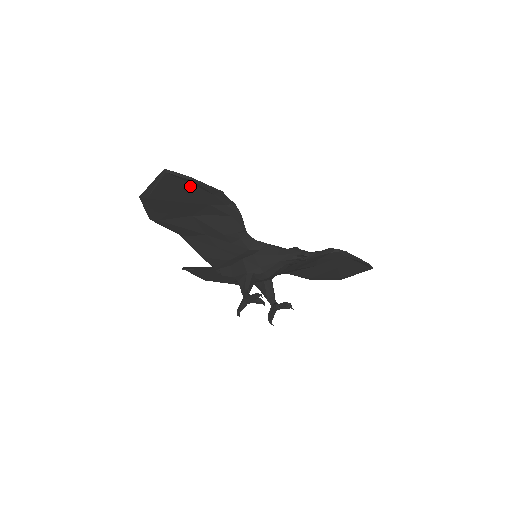
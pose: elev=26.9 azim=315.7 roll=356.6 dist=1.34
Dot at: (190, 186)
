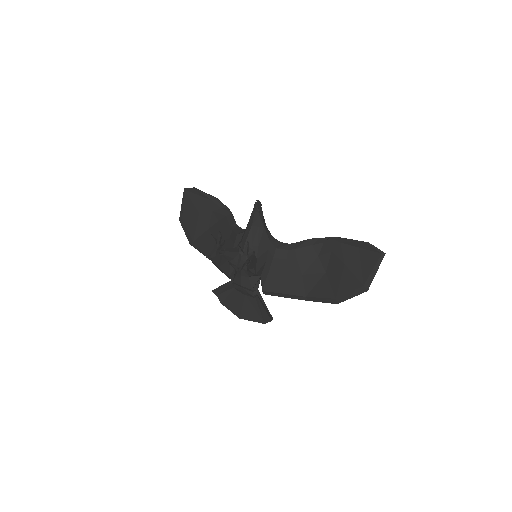
Dot at: (198, 198)
